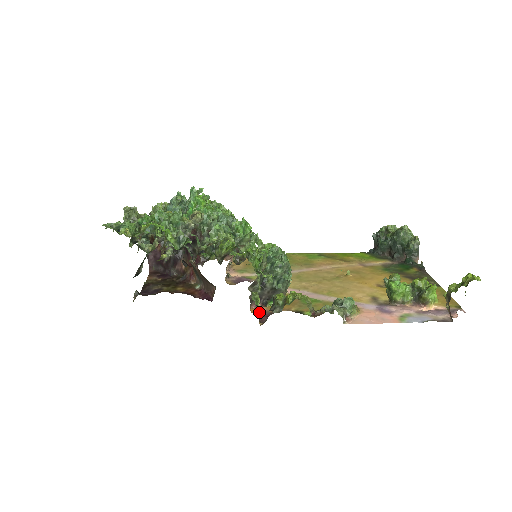
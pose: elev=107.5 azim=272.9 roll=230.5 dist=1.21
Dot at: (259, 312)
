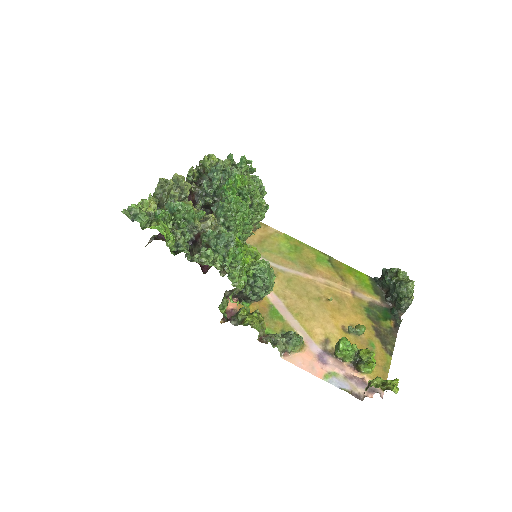
Dot at: (230, 307)
